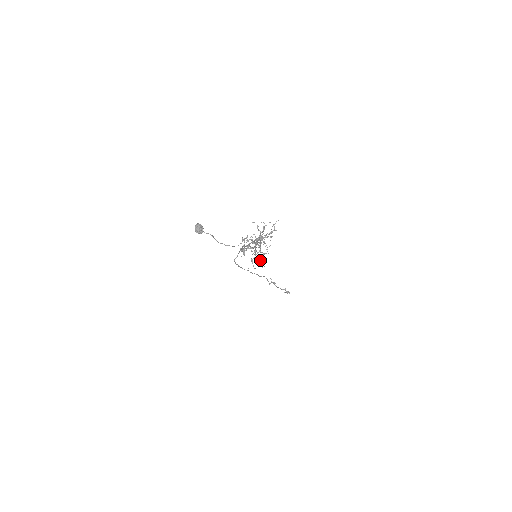
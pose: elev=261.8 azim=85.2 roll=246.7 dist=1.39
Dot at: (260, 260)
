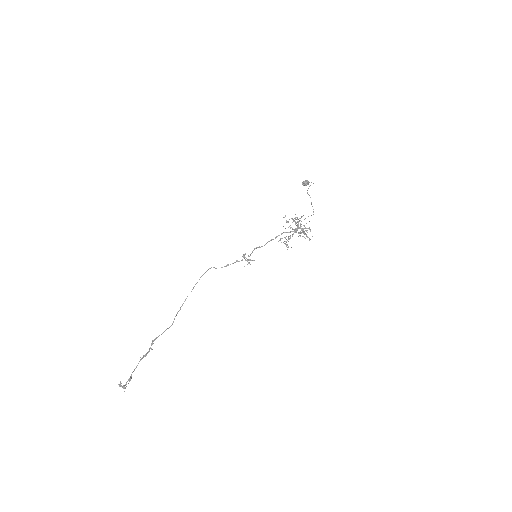
Dot at: (297, 221)
